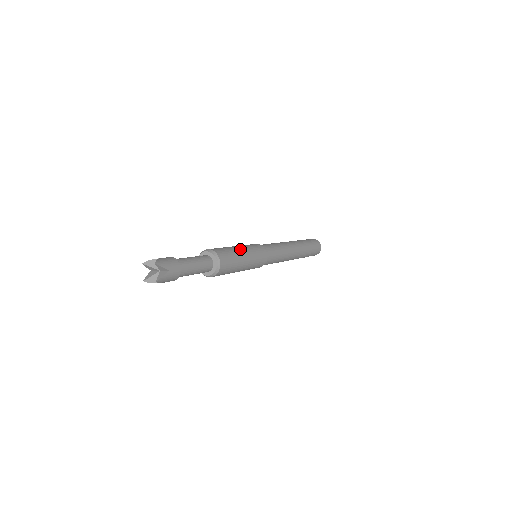
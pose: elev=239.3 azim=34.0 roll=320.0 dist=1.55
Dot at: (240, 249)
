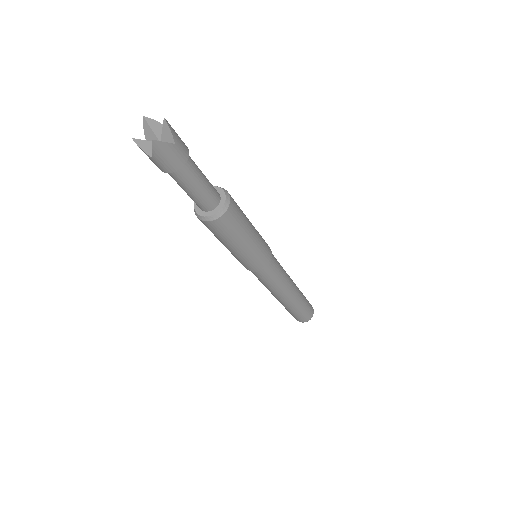
Dot at: (250, 222)
